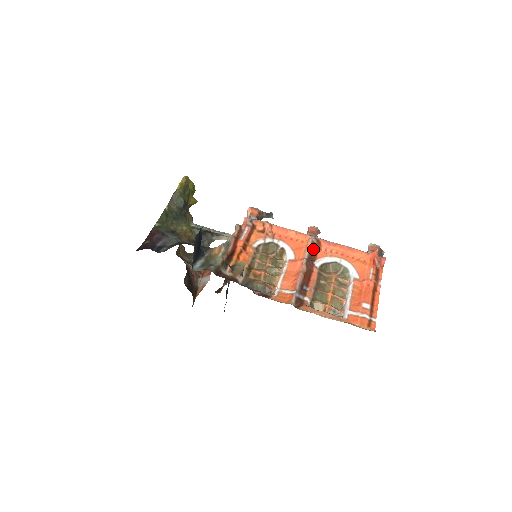
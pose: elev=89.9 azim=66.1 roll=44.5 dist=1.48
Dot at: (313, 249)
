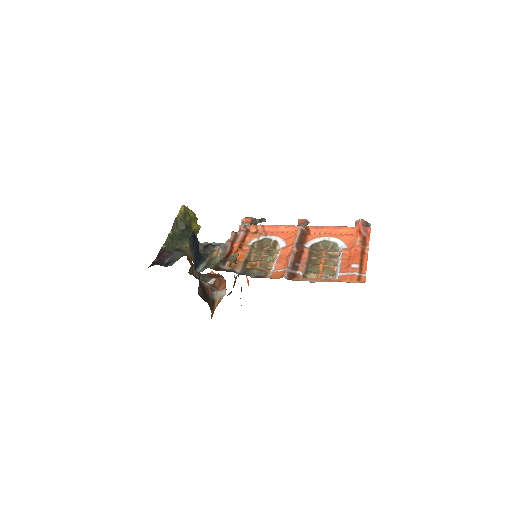
Dot at: (302, 235)
